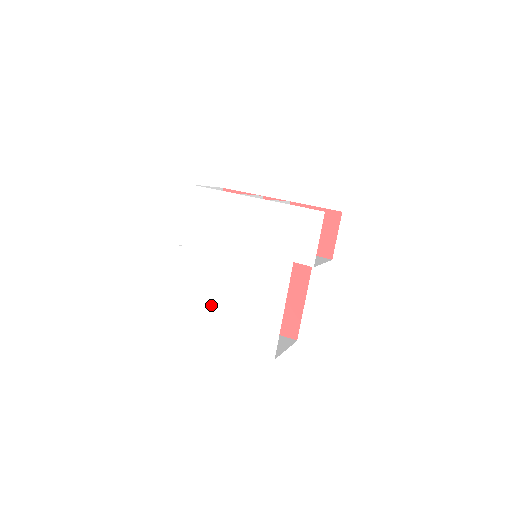
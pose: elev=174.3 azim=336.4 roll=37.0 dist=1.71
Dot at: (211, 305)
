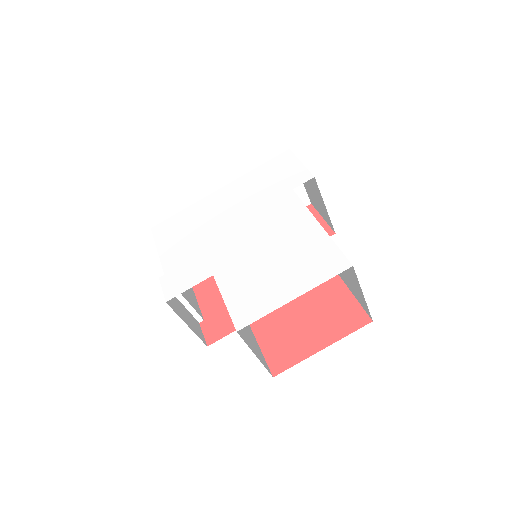
Dot at: (233, 291)
